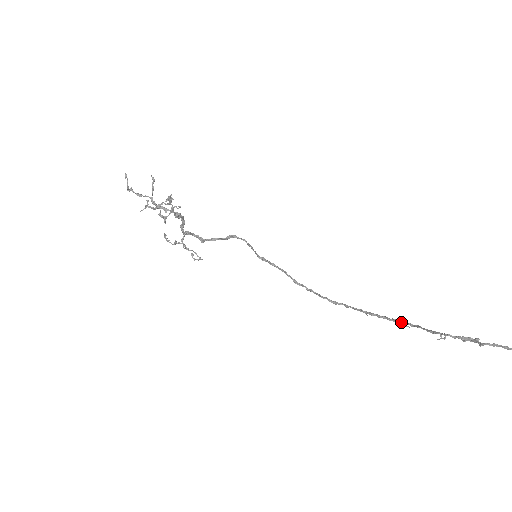
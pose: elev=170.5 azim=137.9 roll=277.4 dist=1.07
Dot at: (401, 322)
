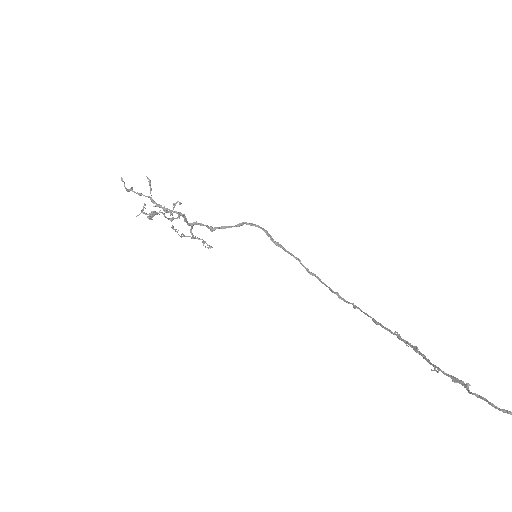
Dot at: (401, 339)
